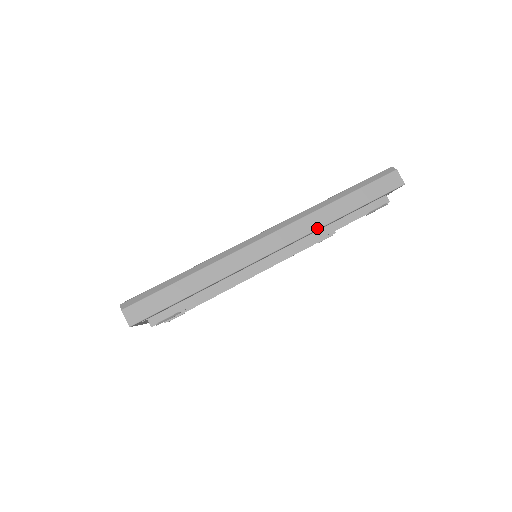
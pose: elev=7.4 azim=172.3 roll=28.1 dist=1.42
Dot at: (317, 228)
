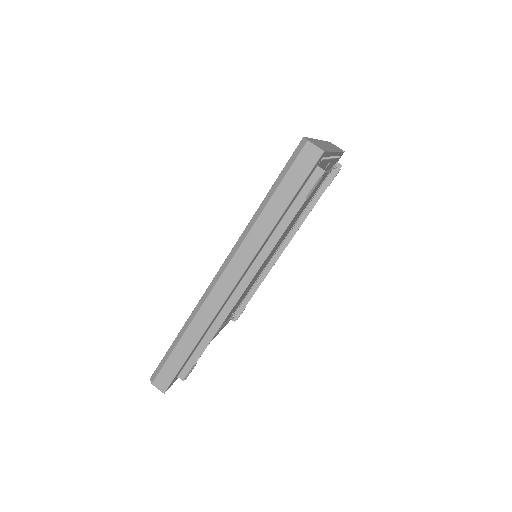
Dot at: (259, 248)
